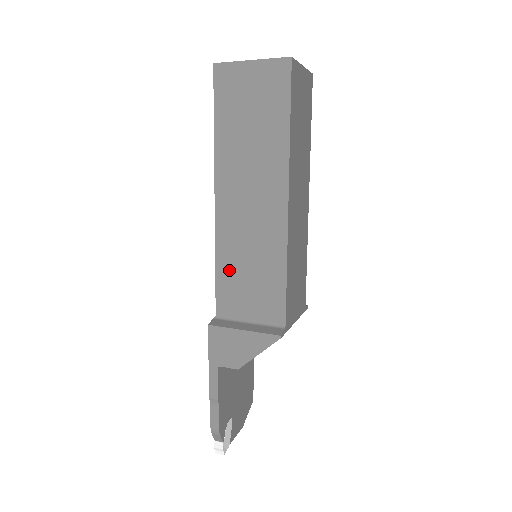
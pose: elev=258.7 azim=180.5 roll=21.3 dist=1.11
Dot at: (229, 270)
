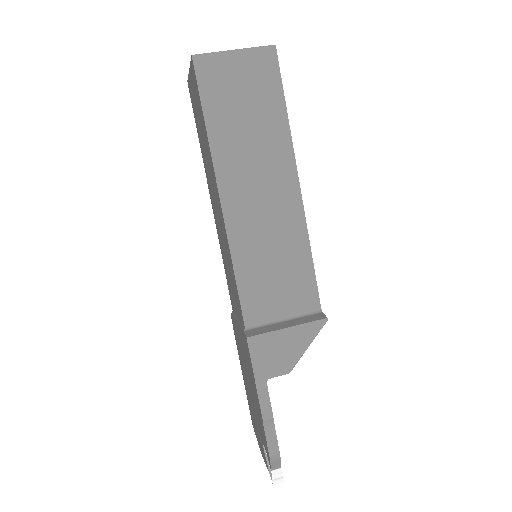
Dot at: (251, 272)
